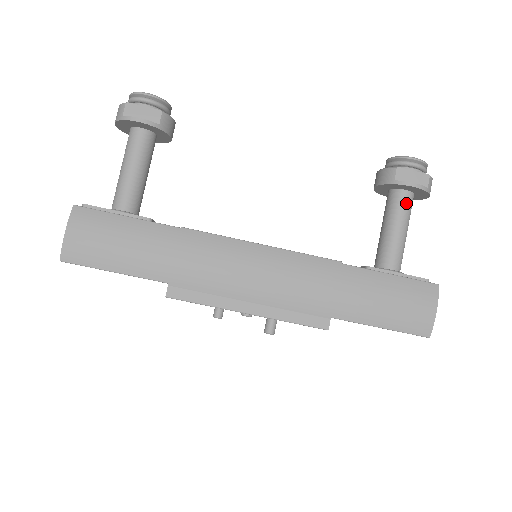
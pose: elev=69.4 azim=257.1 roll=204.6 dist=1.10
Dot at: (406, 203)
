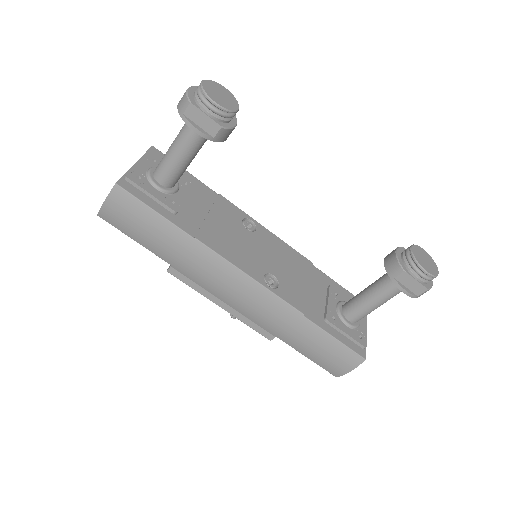
Dot at: (395, 291)
